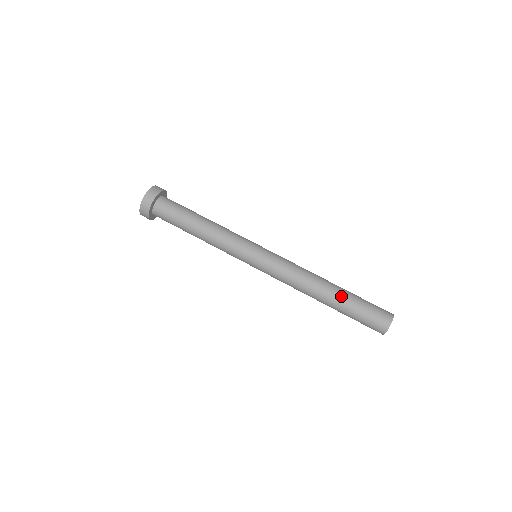
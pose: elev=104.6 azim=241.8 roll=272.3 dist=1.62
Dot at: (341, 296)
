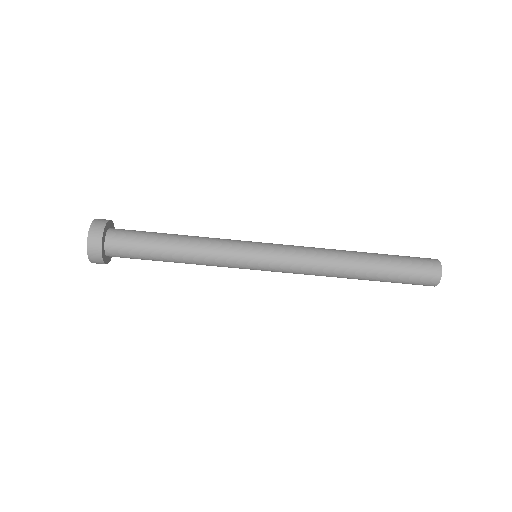
Dot at: (375, 265)
